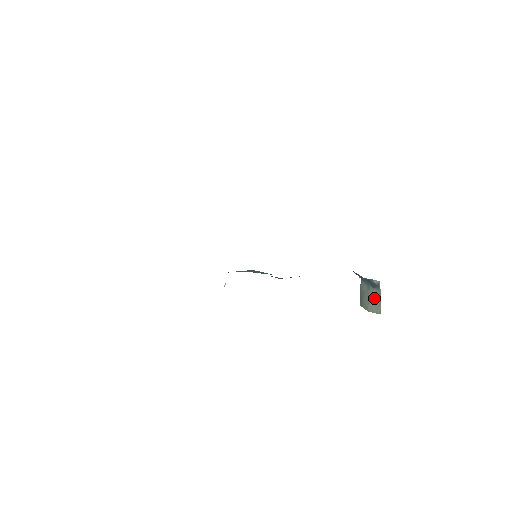
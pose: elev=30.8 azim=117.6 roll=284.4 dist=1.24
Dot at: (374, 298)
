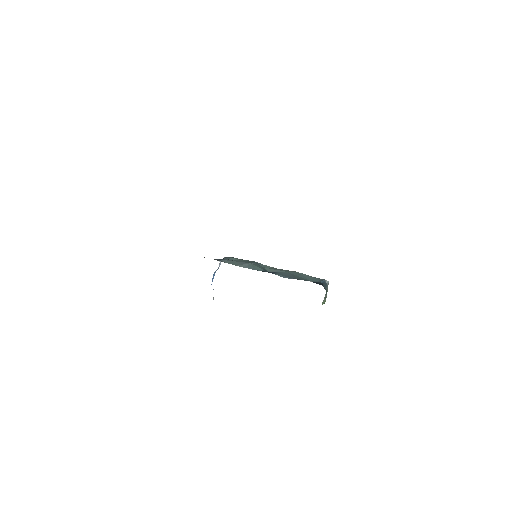
Dot at: (325, 295)
